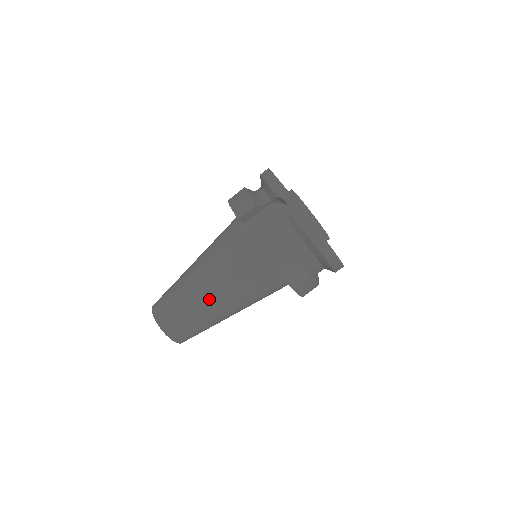
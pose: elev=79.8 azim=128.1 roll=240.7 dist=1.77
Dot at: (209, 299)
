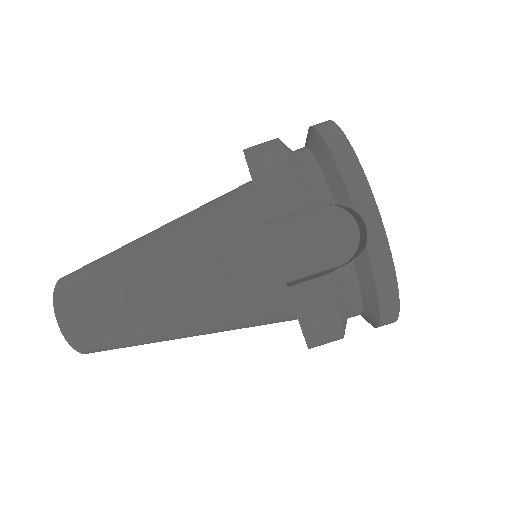
Dot at: (164, 321)
